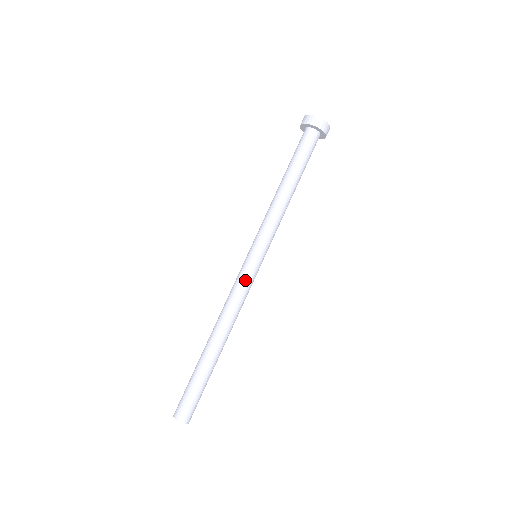
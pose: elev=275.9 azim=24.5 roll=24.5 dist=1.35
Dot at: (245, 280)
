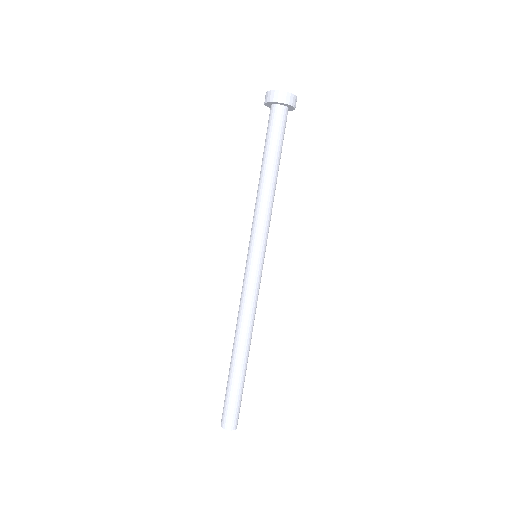
Dot at: (247, 283)
